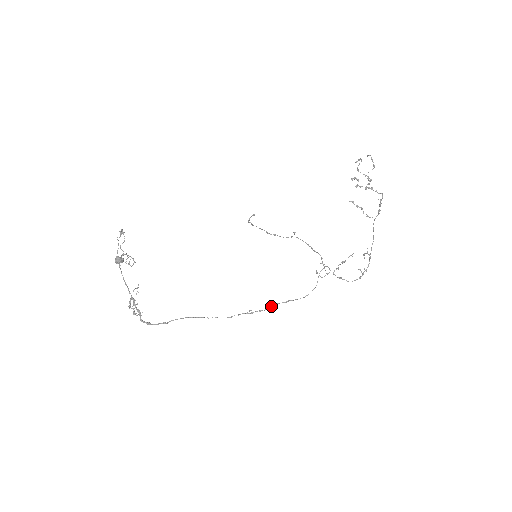
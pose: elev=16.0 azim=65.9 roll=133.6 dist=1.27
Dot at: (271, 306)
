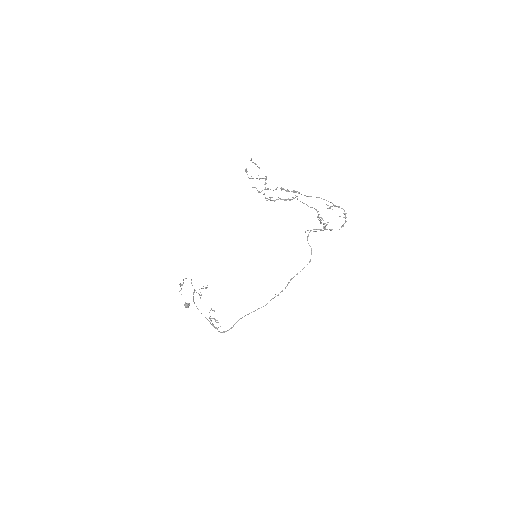
Dot at: occluded
